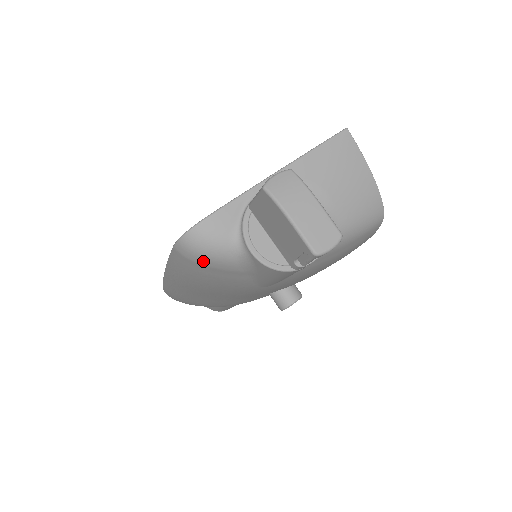
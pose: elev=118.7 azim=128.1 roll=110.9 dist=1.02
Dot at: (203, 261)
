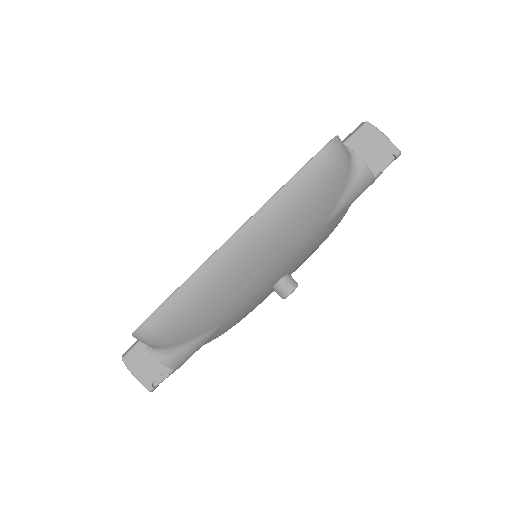
Dot at: (339, 162)
